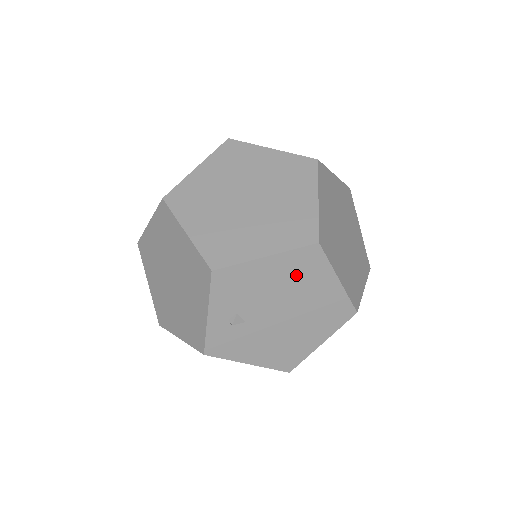
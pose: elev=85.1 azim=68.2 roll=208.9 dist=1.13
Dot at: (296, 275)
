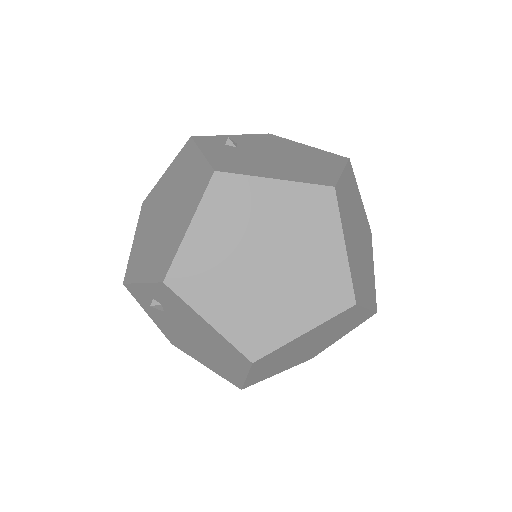
Dot at: (220, 346)
